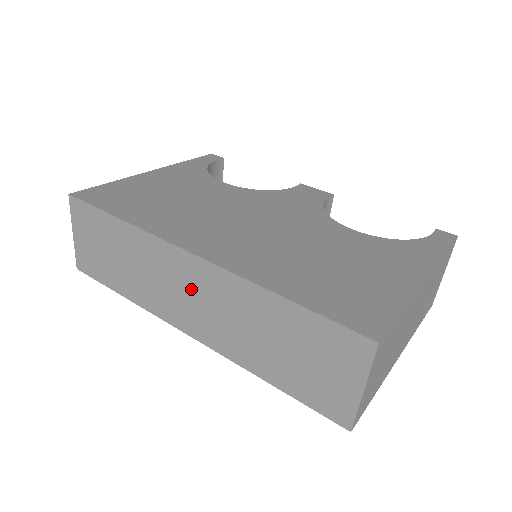
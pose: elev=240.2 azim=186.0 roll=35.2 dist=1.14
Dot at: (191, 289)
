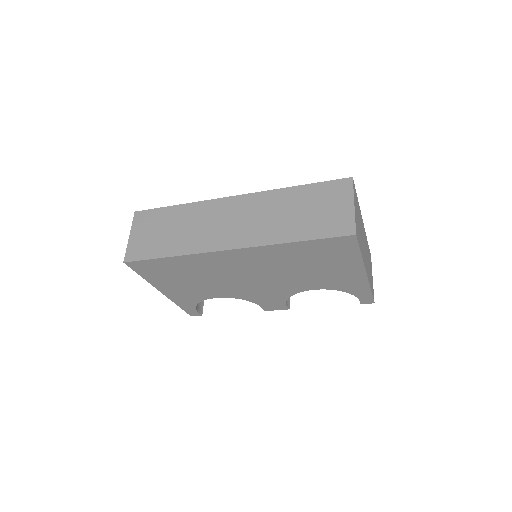
Dot at: (233, 216)
